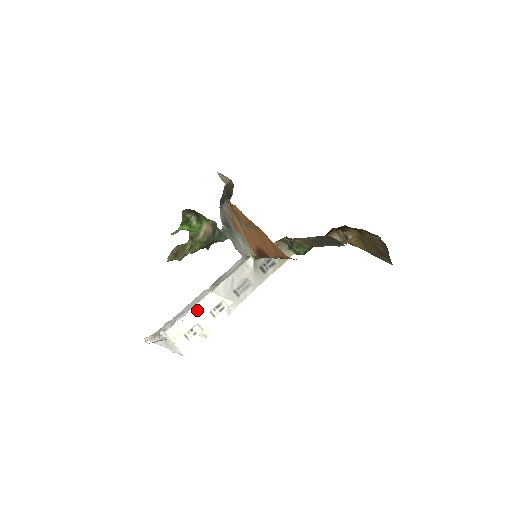
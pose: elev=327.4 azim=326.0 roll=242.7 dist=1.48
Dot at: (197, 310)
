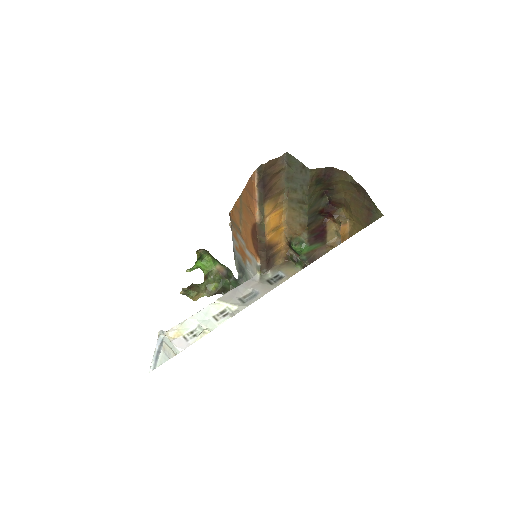
Dot at: (199, 314)
